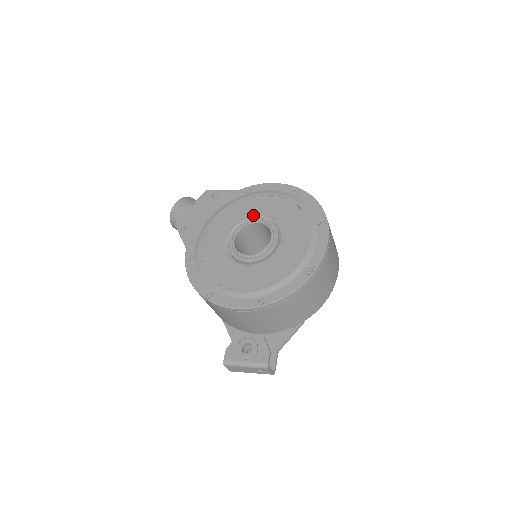
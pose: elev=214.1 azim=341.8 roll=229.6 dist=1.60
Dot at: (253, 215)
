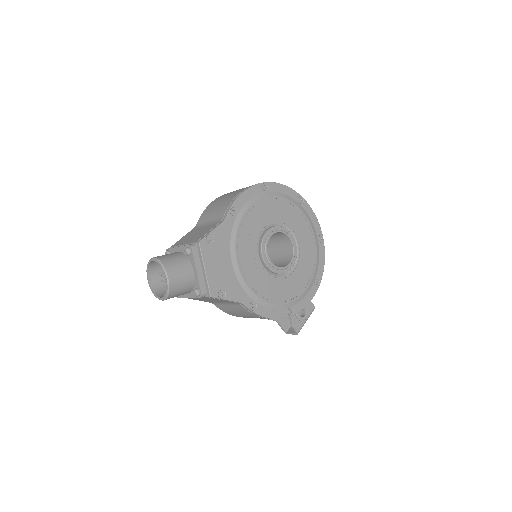
Dot at: (261, 232)
